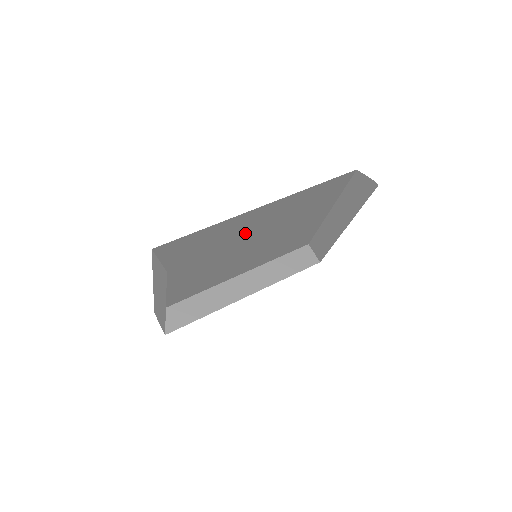
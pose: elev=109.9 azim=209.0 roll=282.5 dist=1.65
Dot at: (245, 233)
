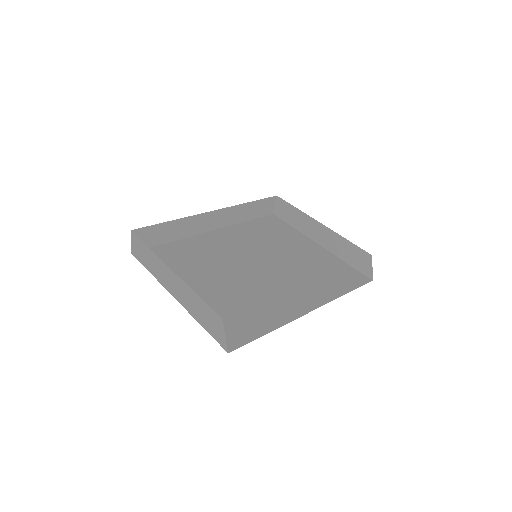
Dot at: occluded
